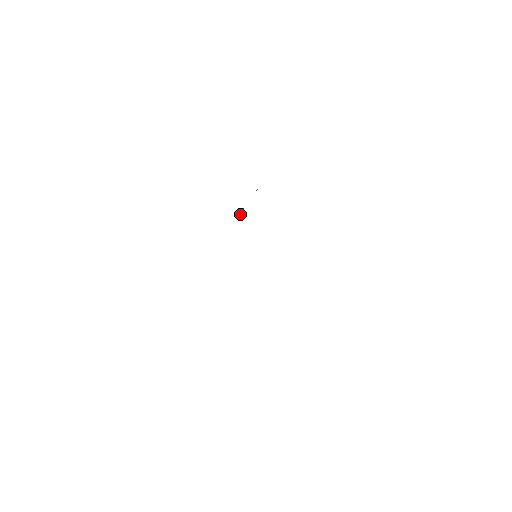
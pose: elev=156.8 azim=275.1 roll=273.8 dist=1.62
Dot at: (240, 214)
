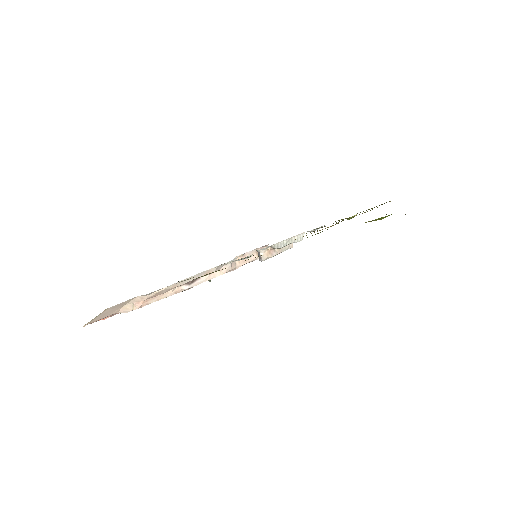
Dot at: (259, 256)
